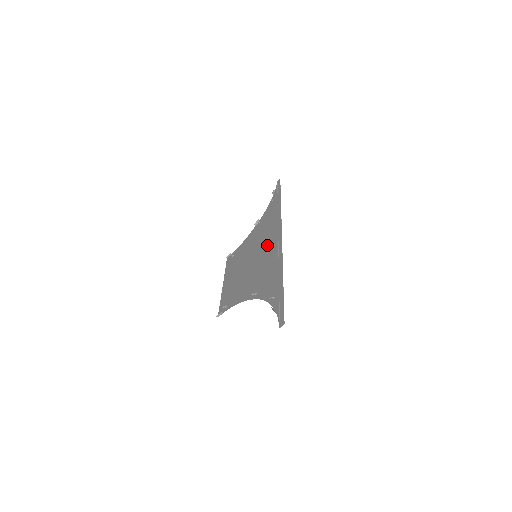
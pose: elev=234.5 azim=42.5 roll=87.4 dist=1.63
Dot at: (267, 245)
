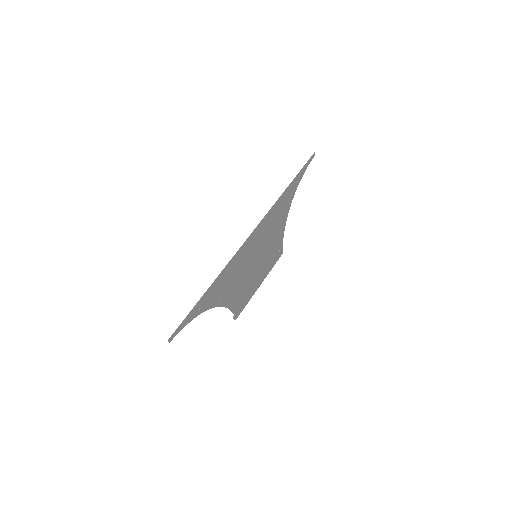
Dot at: (254, 245)
